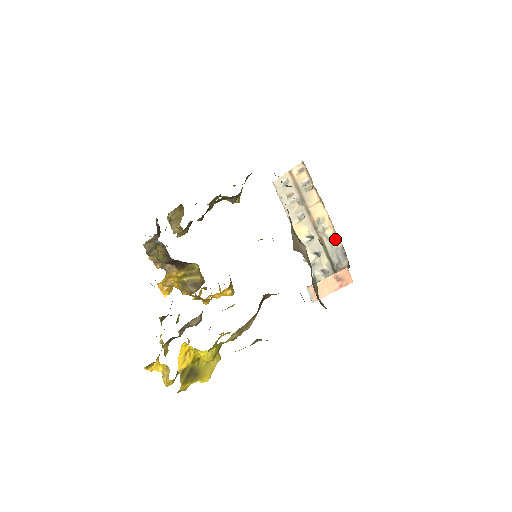
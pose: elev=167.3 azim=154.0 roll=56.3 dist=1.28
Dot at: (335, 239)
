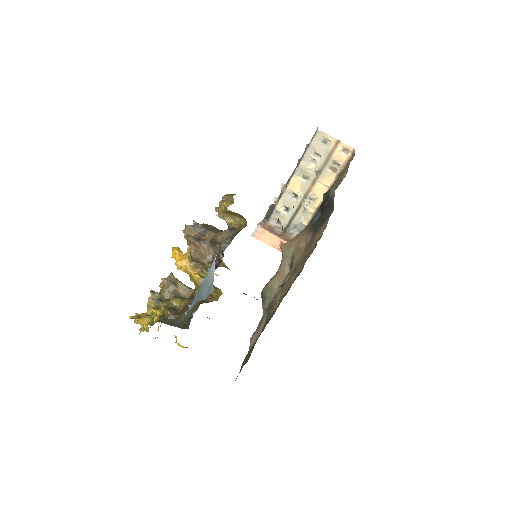
Dot at: (307, 217)
